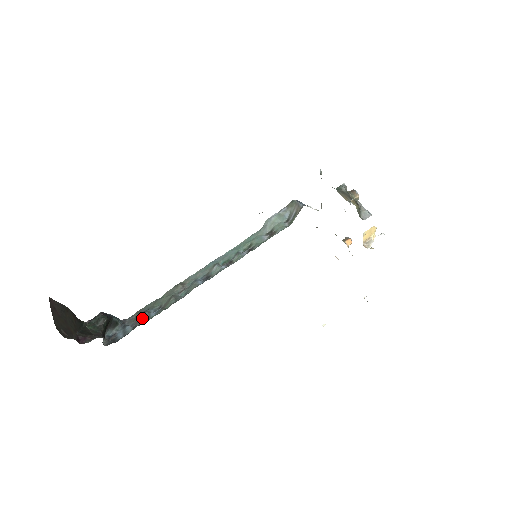
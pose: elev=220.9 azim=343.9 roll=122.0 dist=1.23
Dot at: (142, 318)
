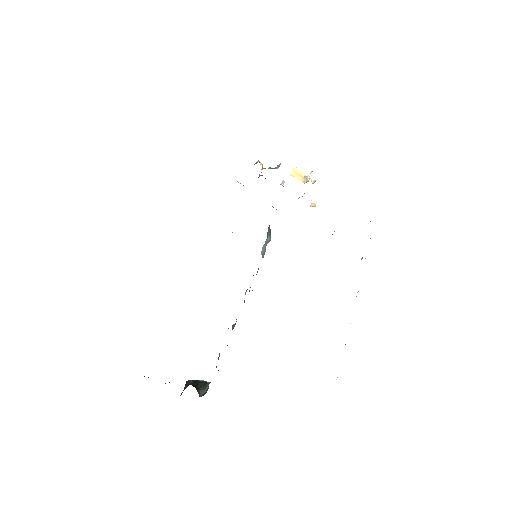
Dot at: occluded
